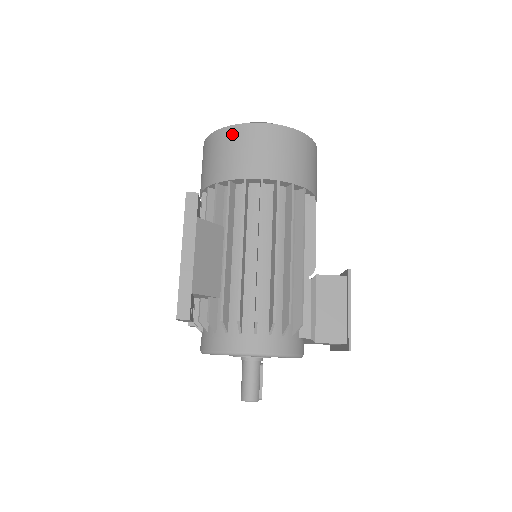
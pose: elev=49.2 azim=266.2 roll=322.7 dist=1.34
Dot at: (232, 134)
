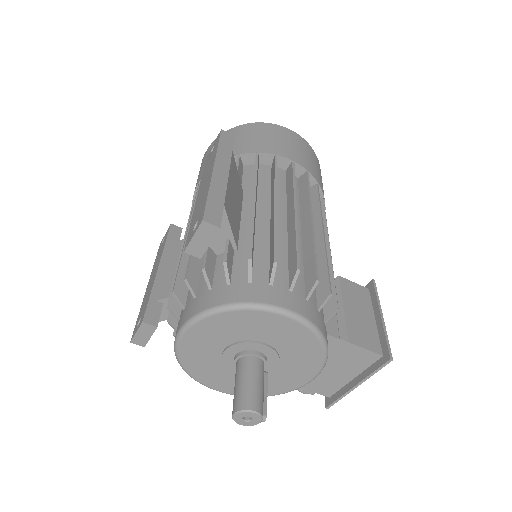
Dot at: (260, 127)
